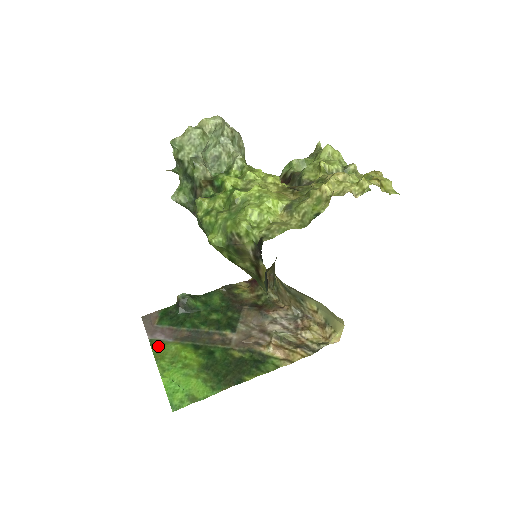
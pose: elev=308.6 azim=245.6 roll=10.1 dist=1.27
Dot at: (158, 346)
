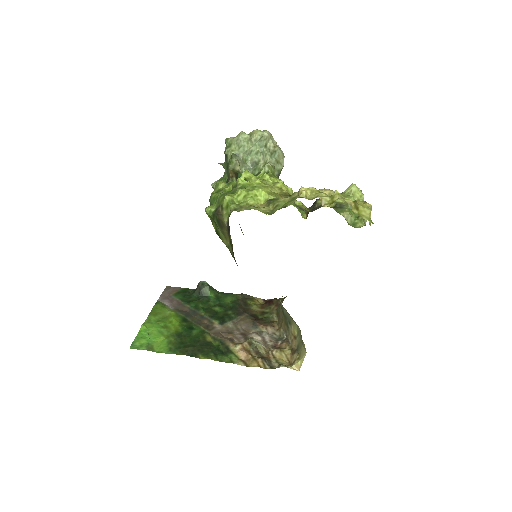
Dot at: (159, 306)
